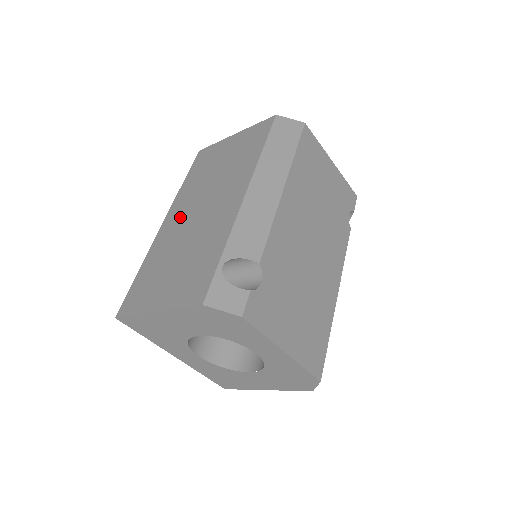
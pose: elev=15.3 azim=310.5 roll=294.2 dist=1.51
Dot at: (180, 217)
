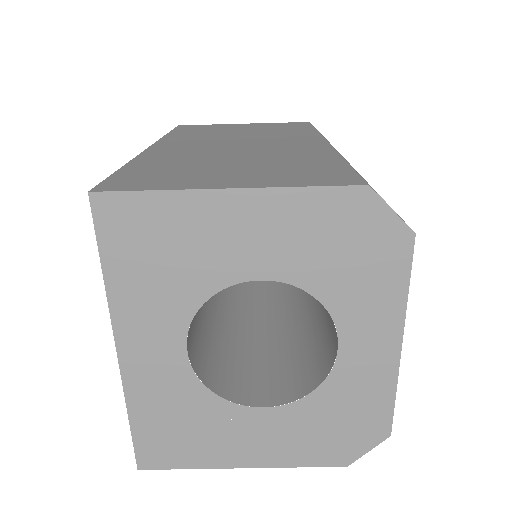
Dot at: (194, 145)
